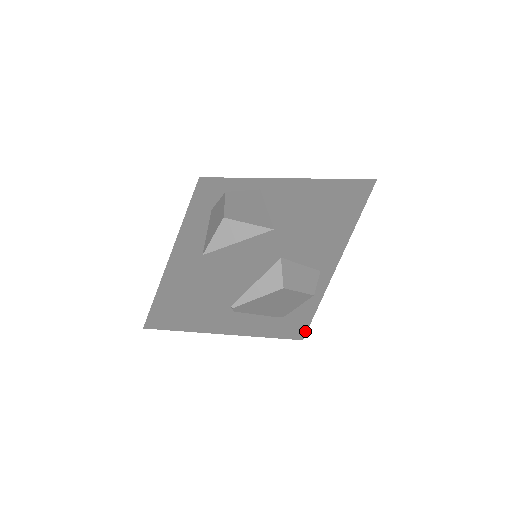
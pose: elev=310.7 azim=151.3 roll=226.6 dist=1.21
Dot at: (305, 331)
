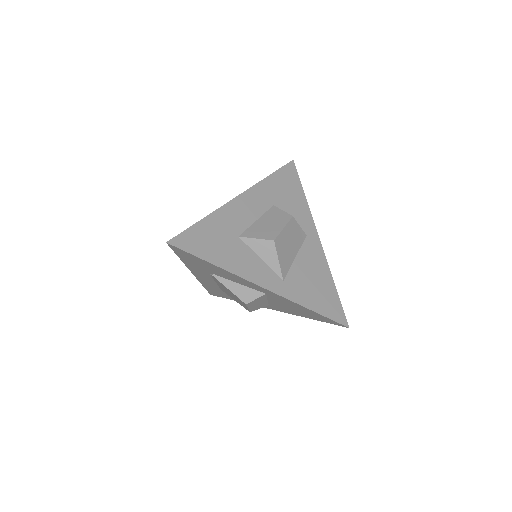
Dot at: (218, 296)
